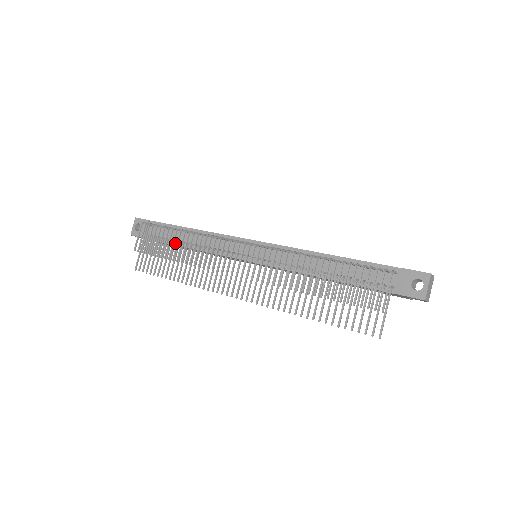
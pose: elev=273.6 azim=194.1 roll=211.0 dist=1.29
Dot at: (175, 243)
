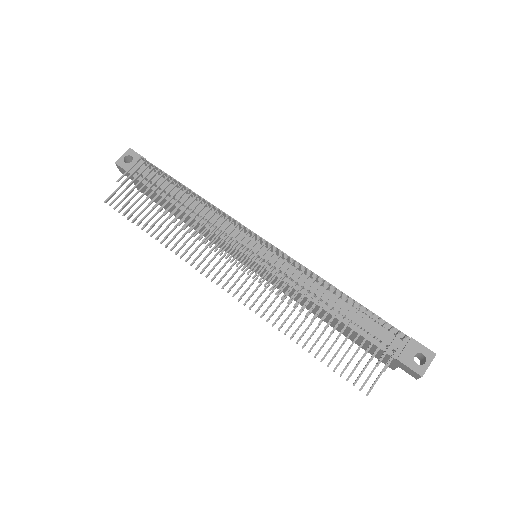
Dot at: occluded
